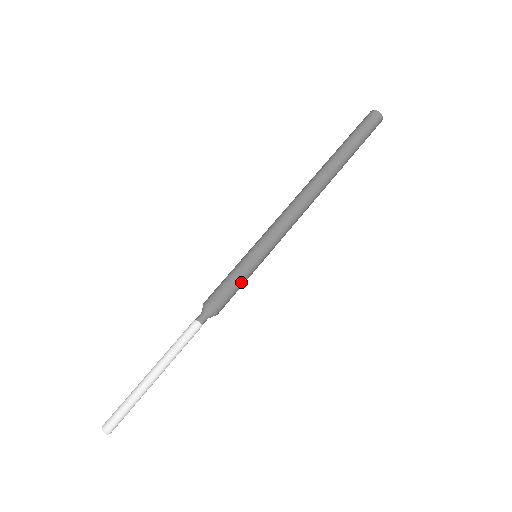
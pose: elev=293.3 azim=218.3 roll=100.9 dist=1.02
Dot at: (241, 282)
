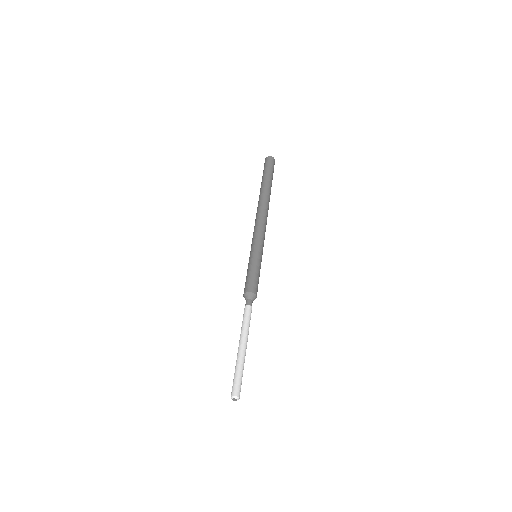
Dot at: (258, 271)
